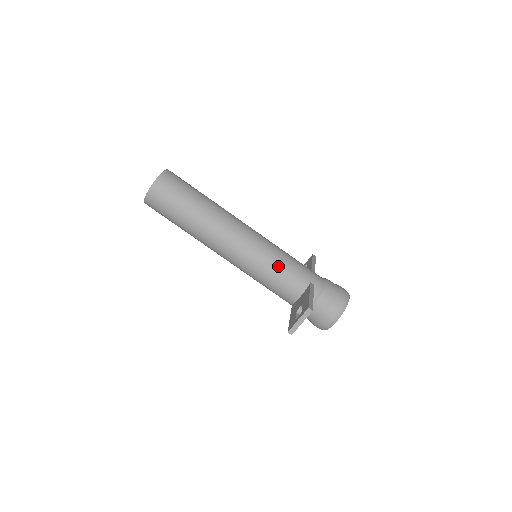
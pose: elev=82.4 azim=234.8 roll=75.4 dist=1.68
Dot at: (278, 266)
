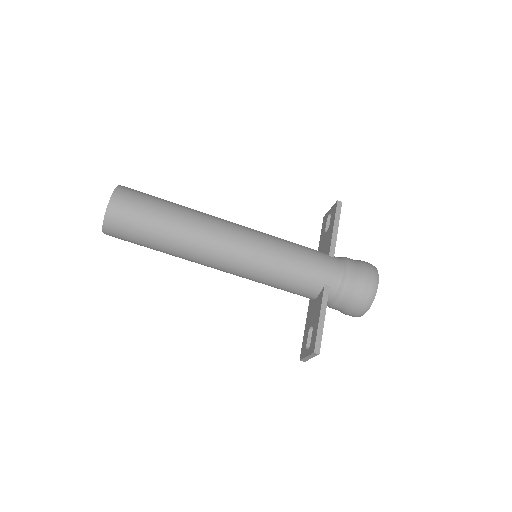
Dot at: (281, 277)
